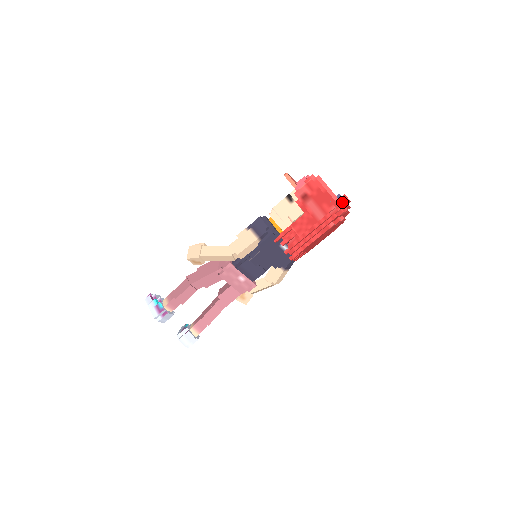
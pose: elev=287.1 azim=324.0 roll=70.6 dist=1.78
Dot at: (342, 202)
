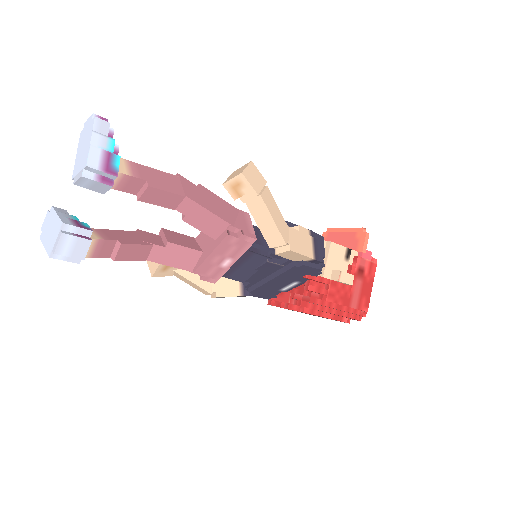
Dot at: occluded
